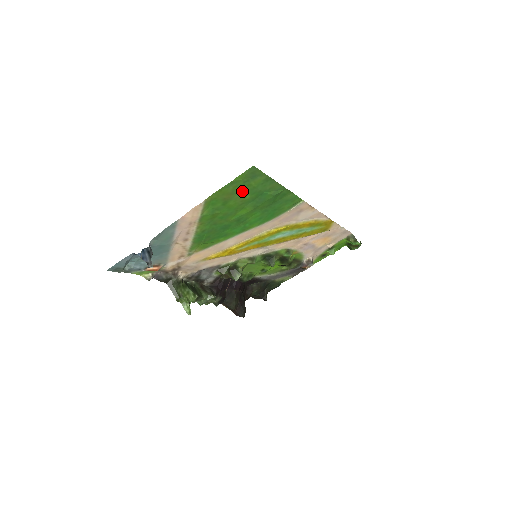
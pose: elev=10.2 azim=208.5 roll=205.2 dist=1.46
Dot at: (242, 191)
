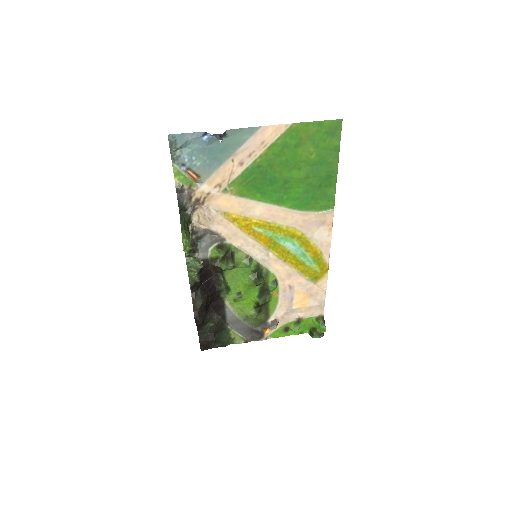
Dot at: (316, 143)
